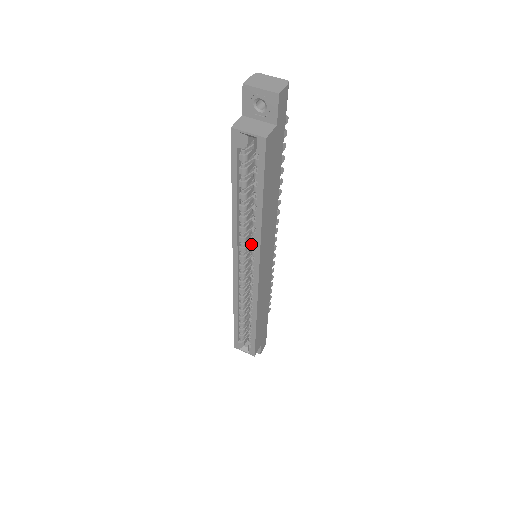
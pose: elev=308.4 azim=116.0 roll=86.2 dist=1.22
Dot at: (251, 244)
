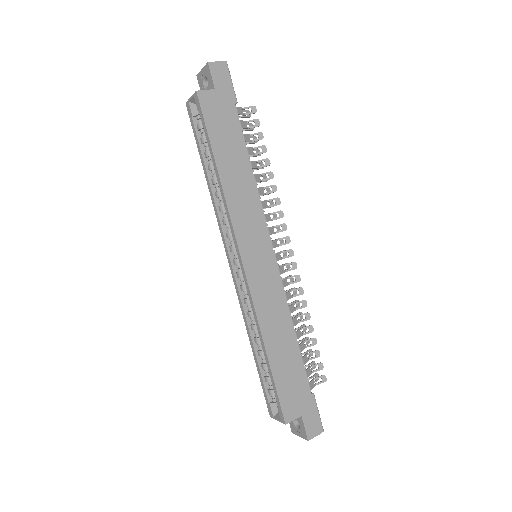
Dot at: occluded
